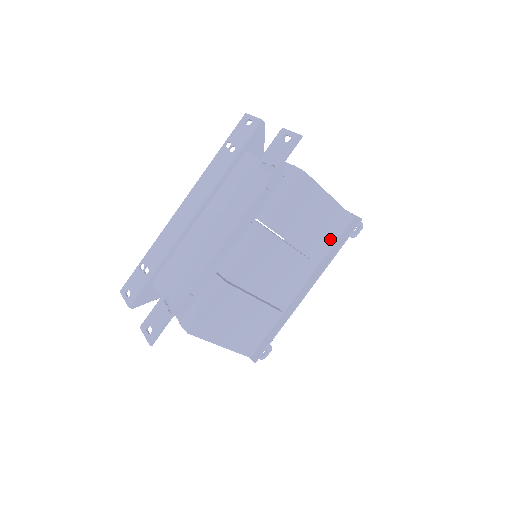
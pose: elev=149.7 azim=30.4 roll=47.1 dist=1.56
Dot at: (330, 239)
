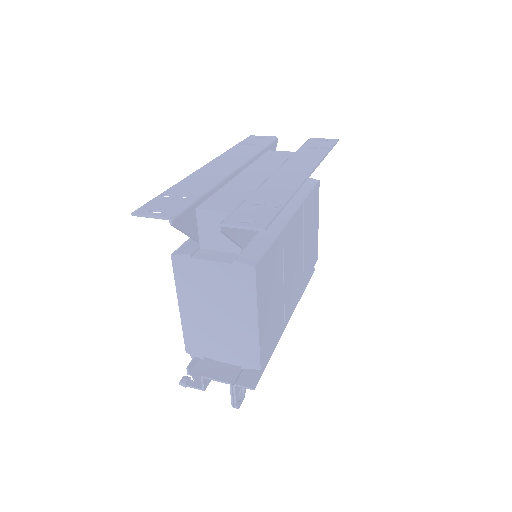
Dot at: (310, 265)
